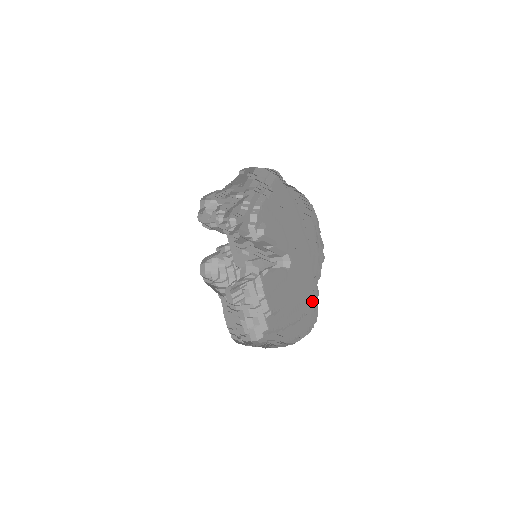
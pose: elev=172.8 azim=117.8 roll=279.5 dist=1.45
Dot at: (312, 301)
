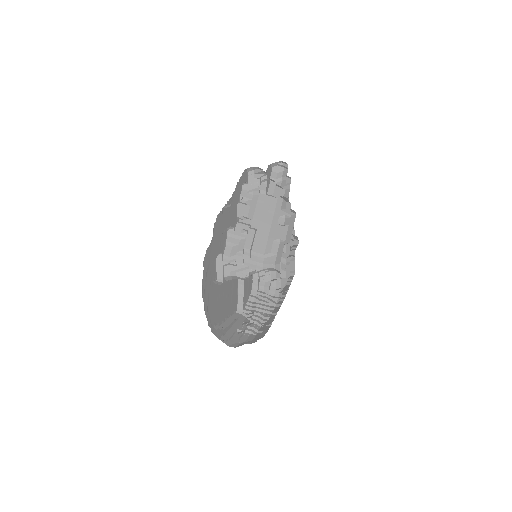
Dot at: occluded
